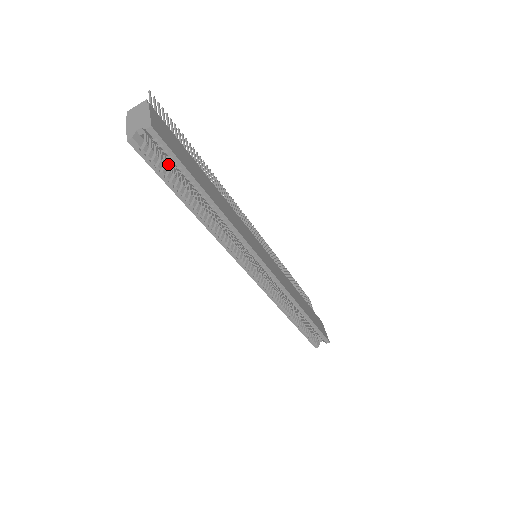
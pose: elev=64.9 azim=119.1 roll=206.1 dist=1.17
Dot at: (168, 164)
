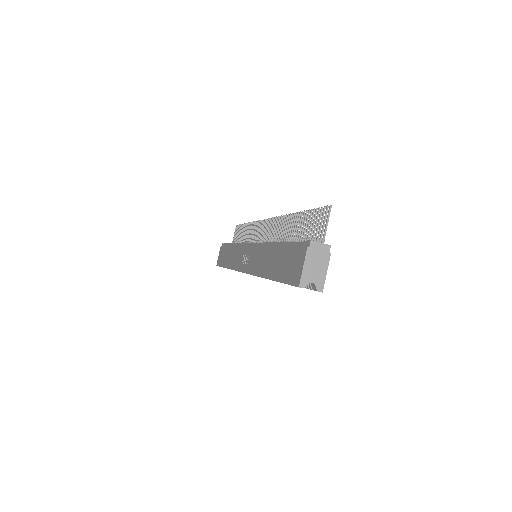
Dot at: occluded
